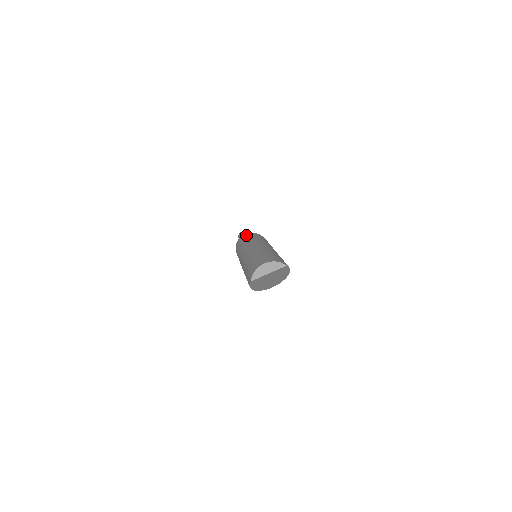
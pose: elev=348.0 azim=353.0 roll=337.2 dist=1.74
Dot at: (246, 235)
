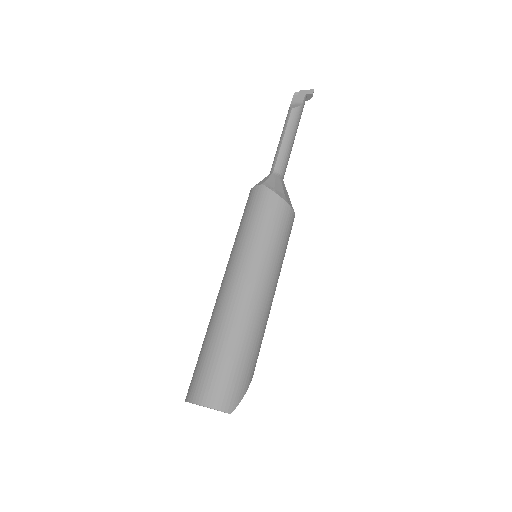
Dot at: (260, 202)
